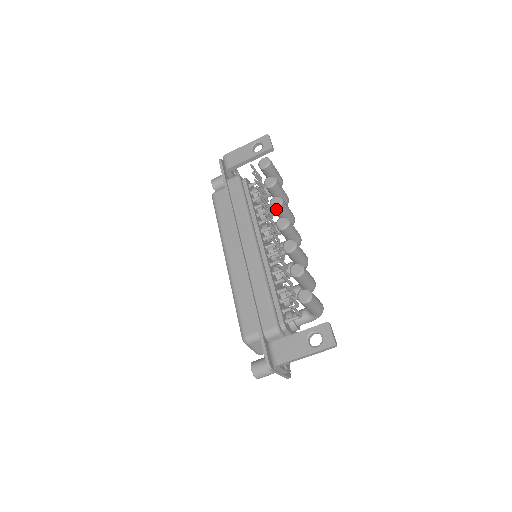
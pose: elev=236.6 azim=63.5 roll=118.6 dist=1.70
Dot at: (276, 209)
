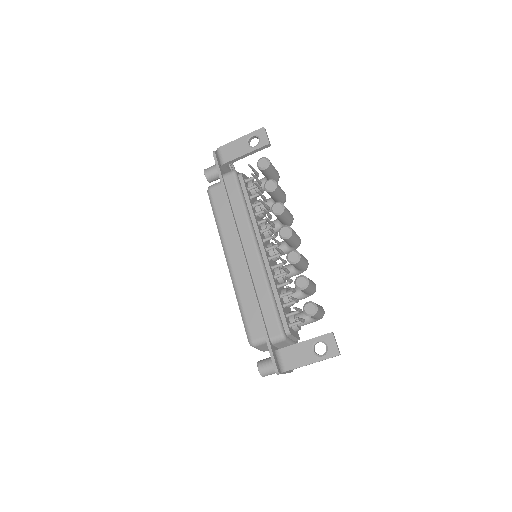
Dot at: (278, 216)
